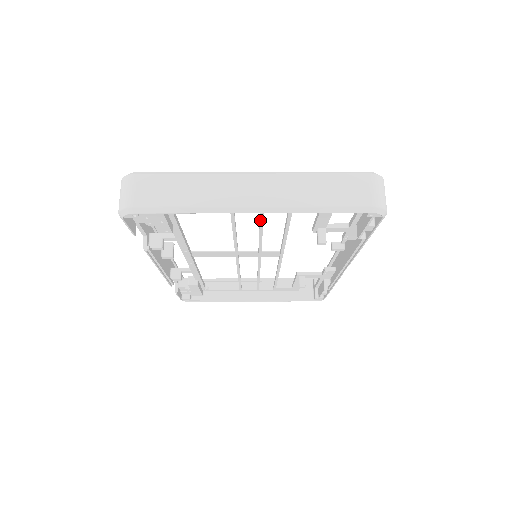
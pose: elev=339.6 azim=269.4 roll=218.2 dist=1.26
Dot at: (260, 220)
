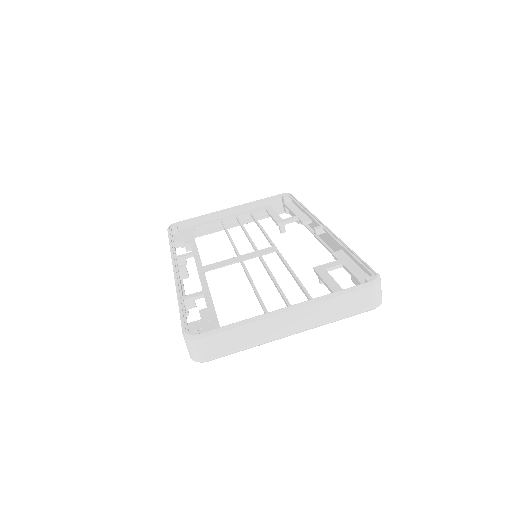
Dot at: occluded
